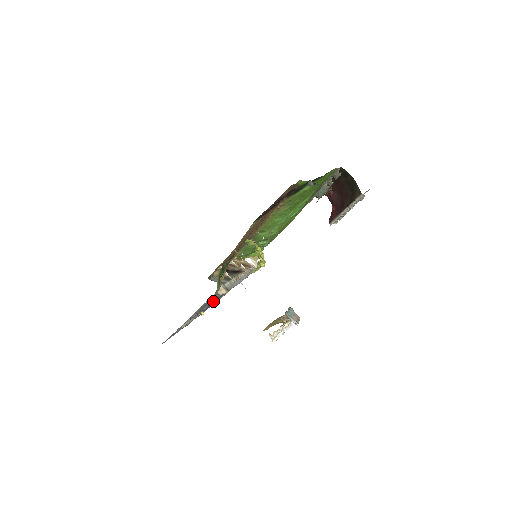
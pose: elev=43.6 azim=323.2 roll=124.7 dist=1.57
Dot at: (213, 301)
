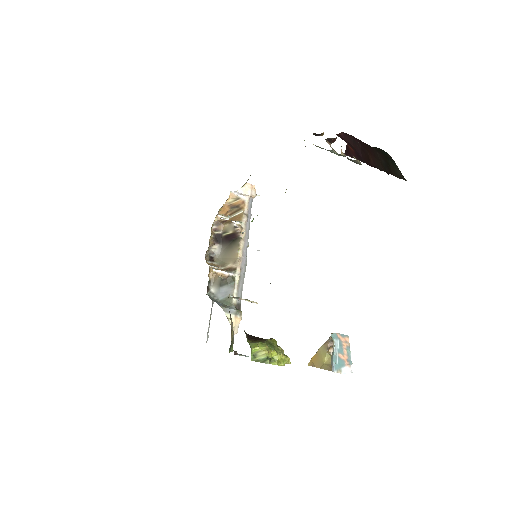
Dot at: occluded
